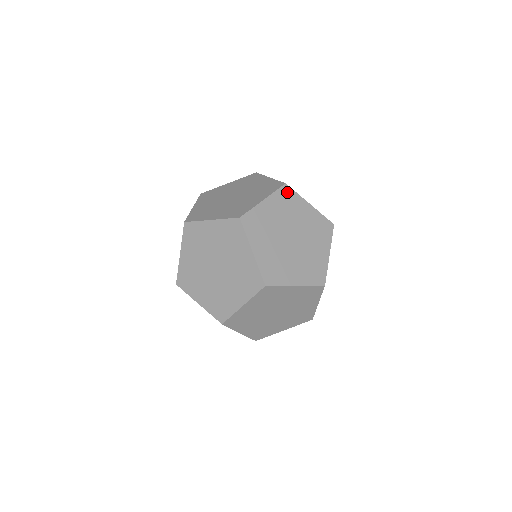
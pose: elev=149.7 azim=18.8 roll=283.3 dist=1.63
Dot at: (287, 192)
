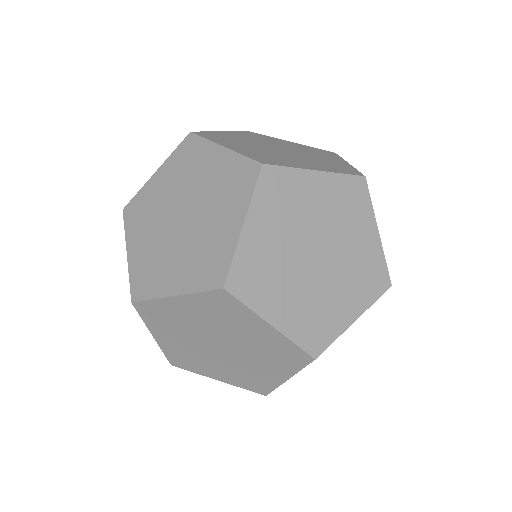
Dot at: (190, 144)
